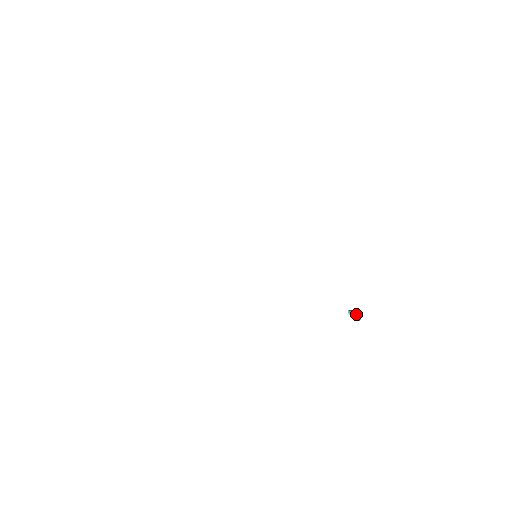
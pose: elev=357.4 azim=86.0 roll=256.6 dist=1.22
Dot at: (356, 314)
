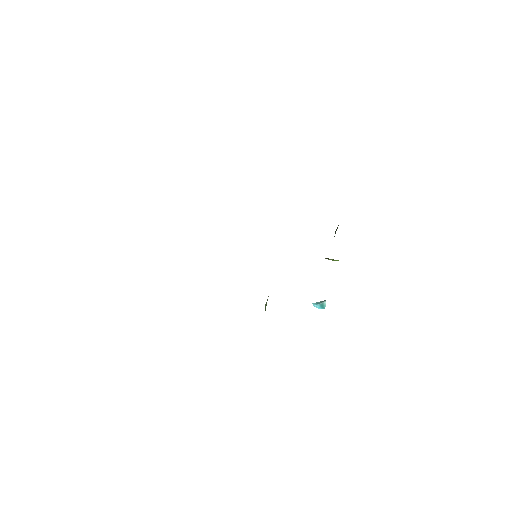
Dot at: (321, 303)
